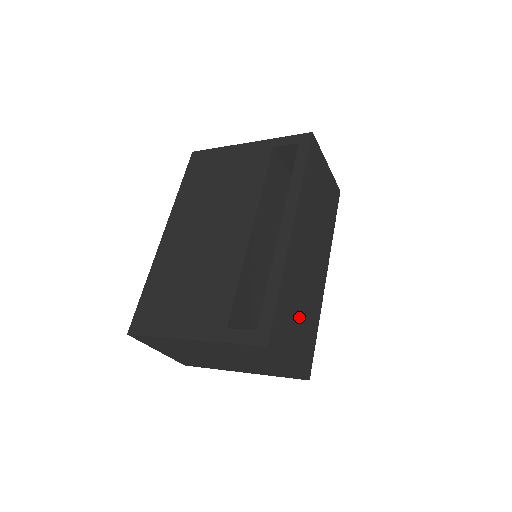
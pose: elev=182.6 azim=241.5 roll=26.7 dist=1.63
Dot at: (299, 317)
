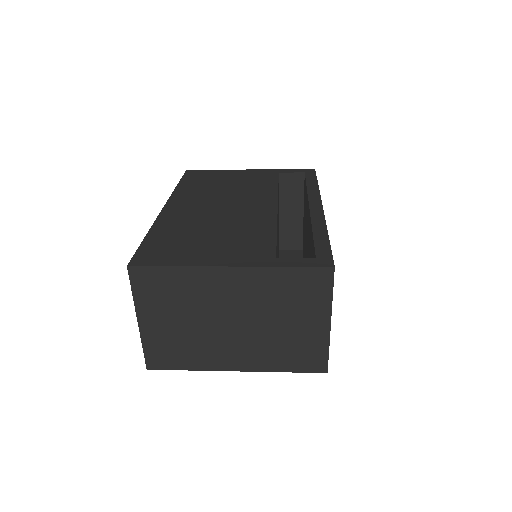
Dot at: occluded
